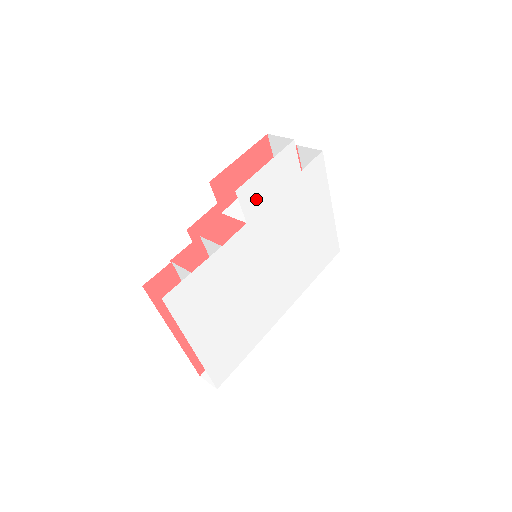
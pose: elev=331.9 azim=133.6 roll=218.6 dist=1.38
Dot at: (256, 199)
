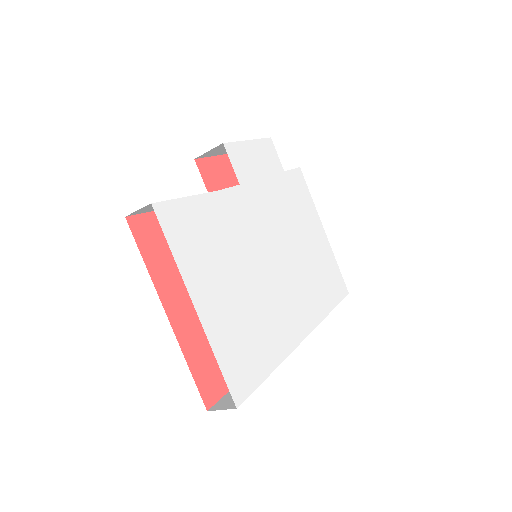
Dot at: (245, 167)
